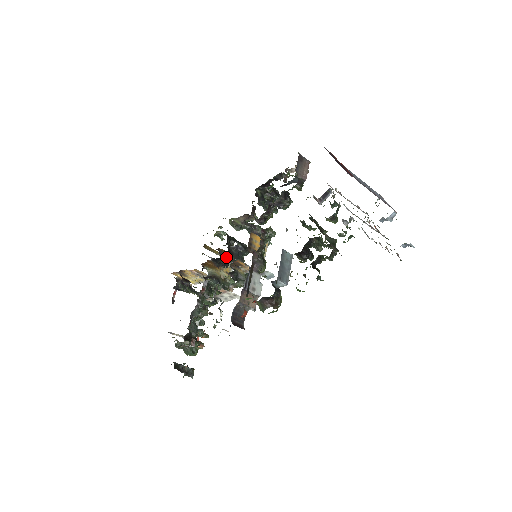
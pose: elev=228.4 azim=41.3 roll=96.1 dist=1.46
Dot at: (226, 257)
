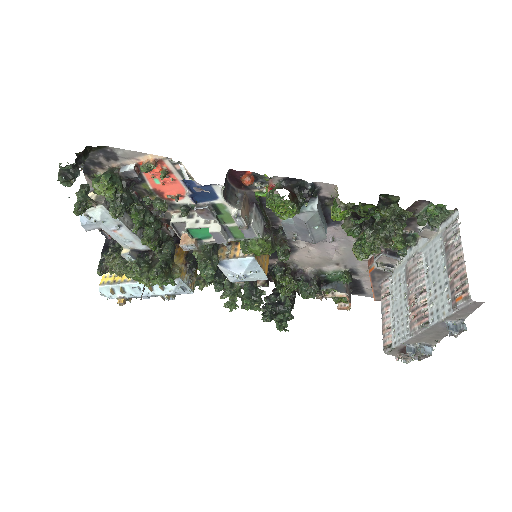
Dot at: occluded
